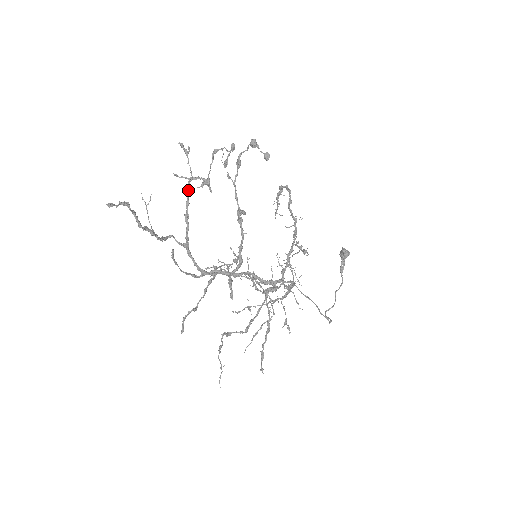
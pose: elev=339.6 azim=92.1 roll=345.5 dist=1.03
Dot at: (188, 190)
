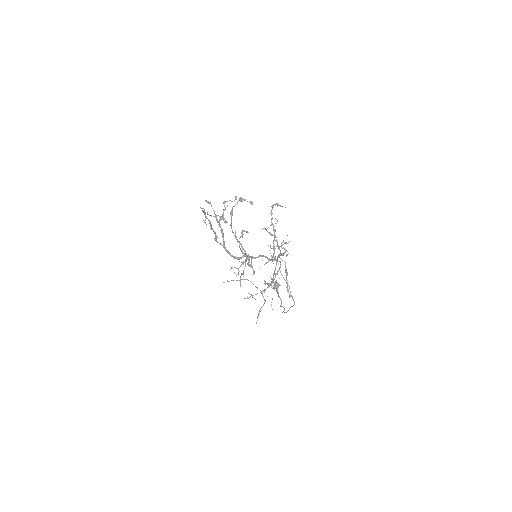
Dot at: (217, 219)
